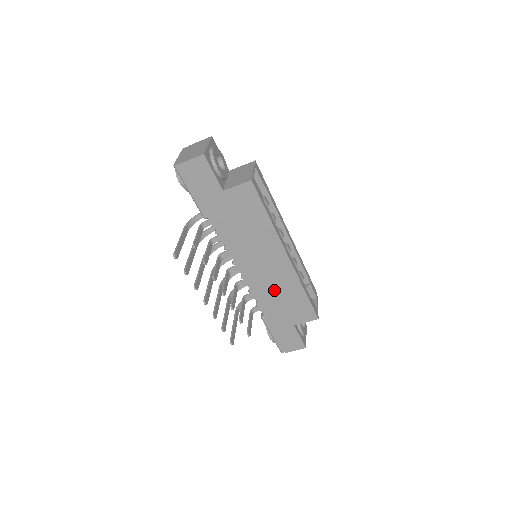
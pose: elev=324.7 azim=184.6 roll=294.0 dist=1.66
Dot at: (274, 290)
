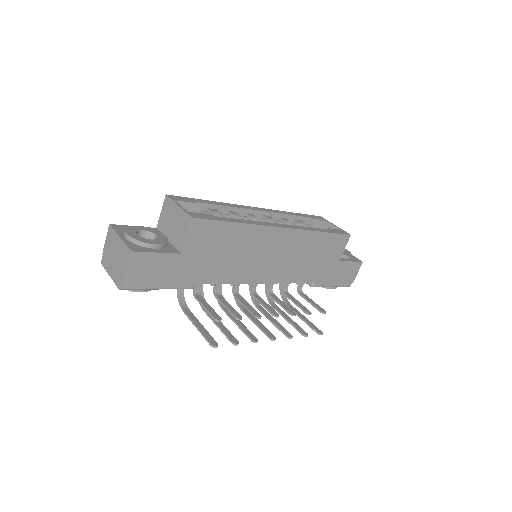
Dot at: (300, 261)
